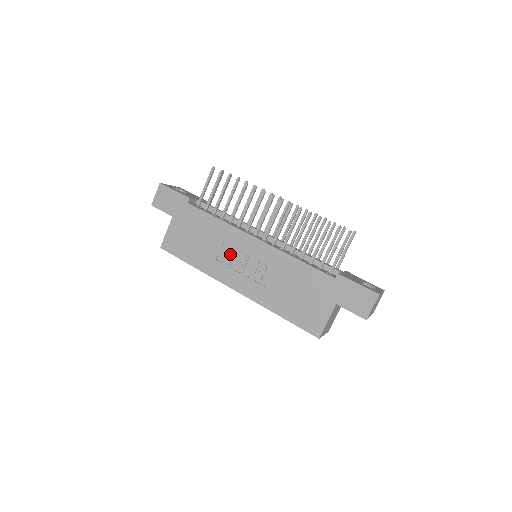
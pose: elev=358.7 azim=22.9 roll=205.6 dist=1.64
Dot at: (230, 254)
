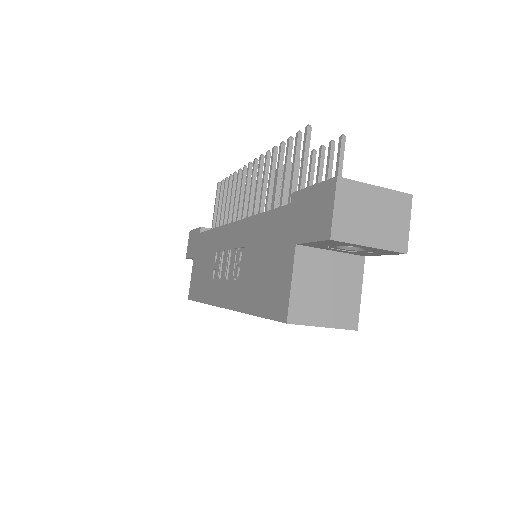
Dot at: (219, 262)
